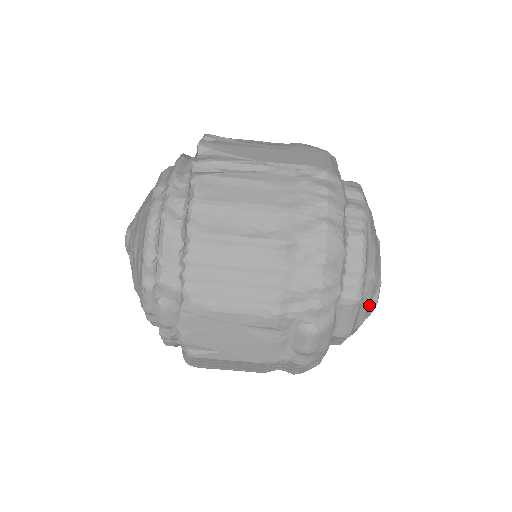
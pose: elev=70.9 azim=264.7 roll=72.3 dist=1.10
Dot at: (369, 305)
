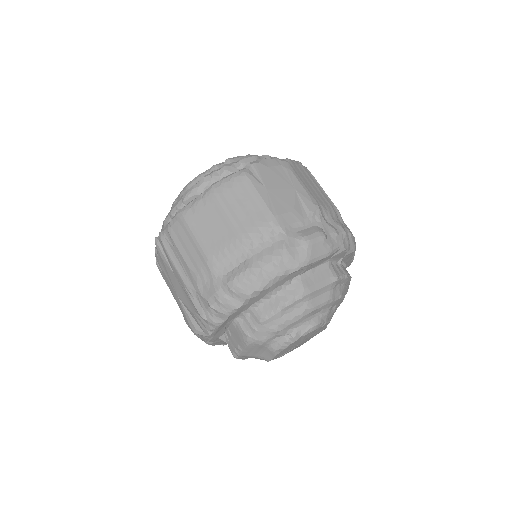
Dot at: (314, 318)
